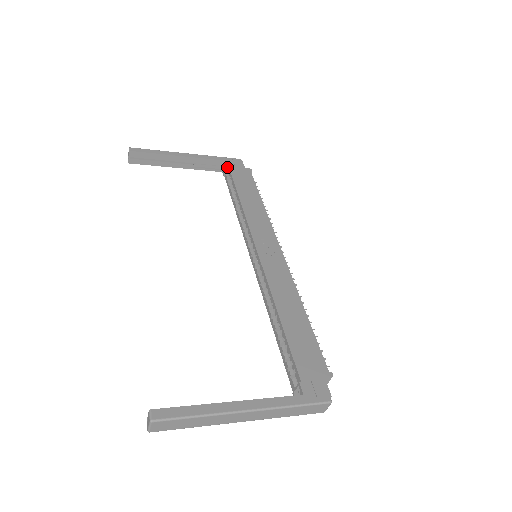
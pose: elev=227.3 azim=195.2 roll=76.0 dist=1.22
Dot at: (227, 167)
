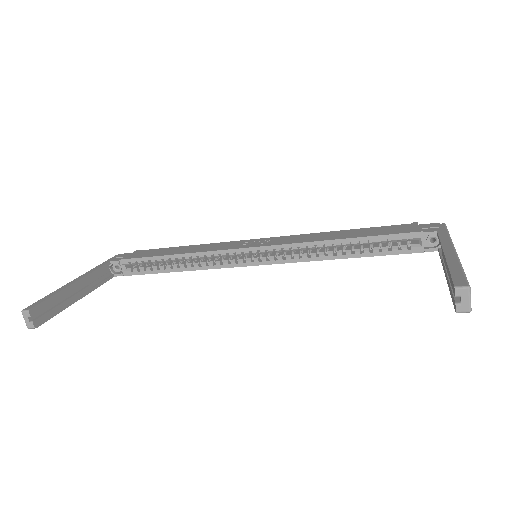
Dot at: (119, 262)
